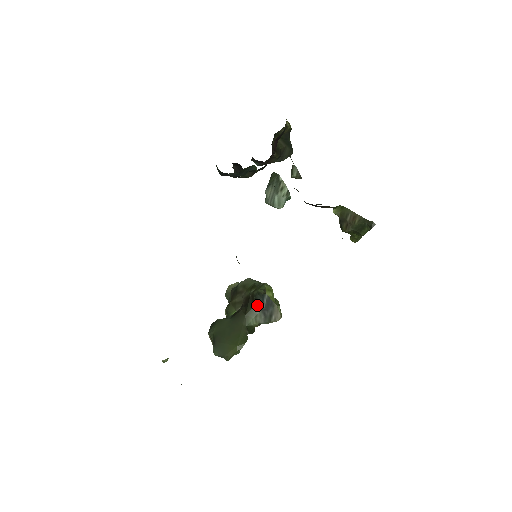
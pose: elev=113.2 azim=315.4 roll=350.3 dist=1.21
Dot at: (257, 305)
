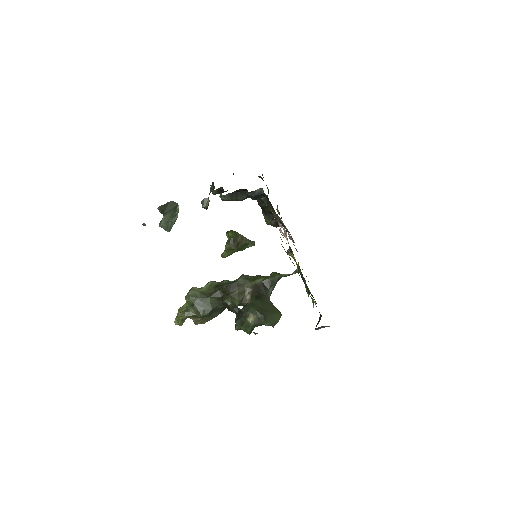
Dot at: (272, 287)
